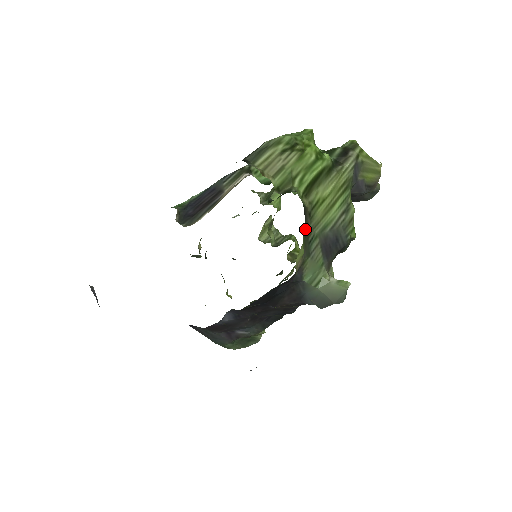
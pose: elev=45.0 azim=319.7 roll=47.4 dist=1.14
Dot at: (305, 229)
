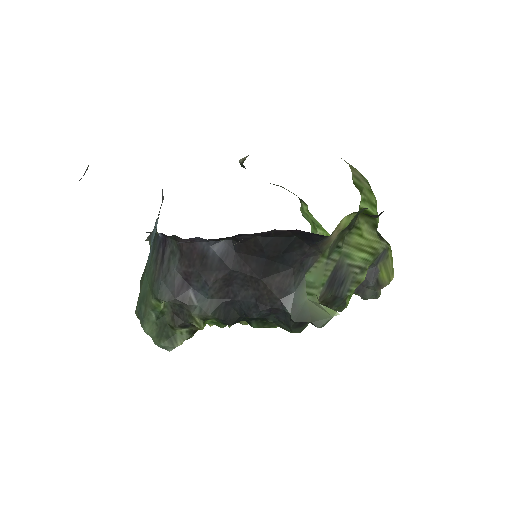
Dot at: (353, 220)
